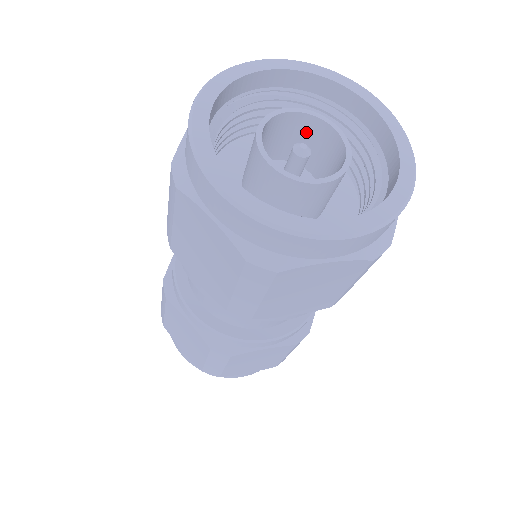
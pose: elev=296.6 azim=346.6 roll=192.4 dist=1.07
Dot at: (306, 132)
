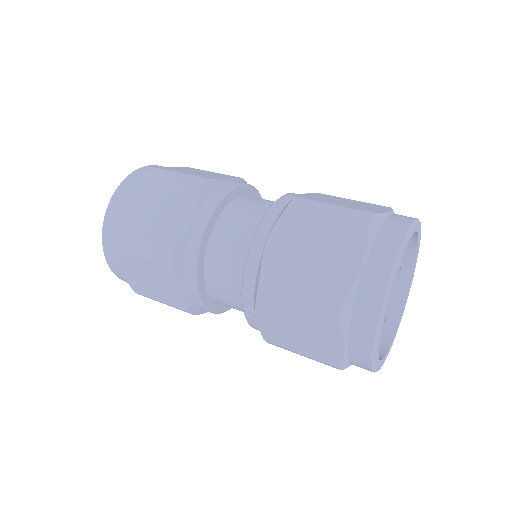
Dot at: occluded
